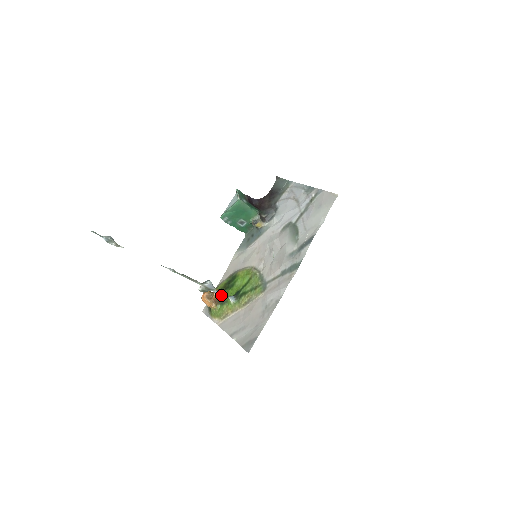
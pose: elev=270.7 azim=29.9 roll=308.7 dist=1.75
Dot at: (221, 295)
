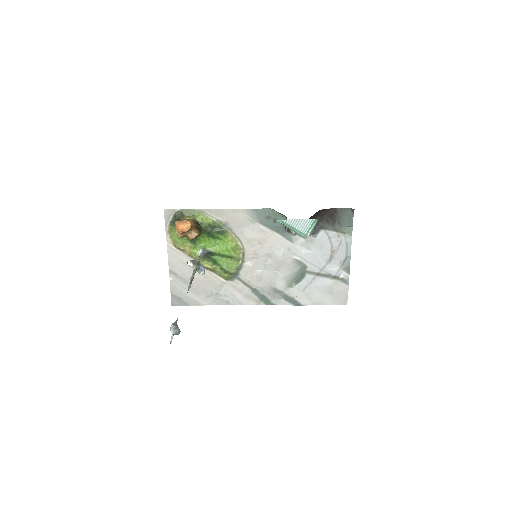
Dot at: (196, 237)
